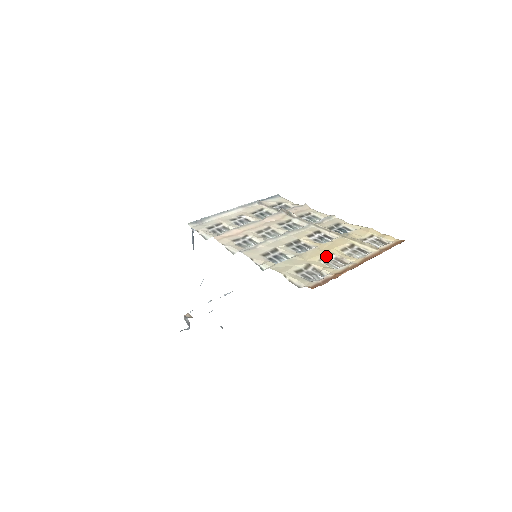
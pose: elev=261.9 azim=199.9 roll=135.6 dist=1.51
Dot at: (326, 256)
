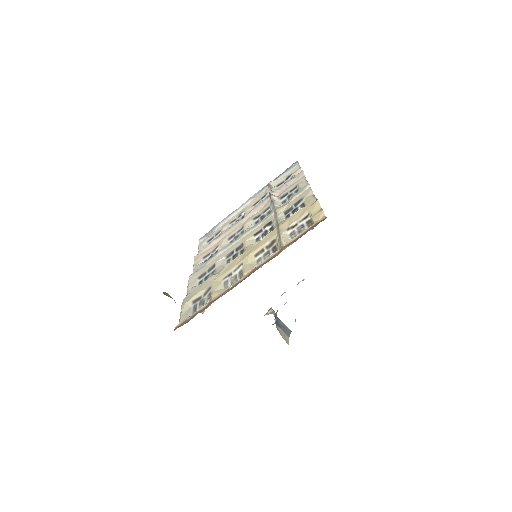
Dot at: (234, 270)
